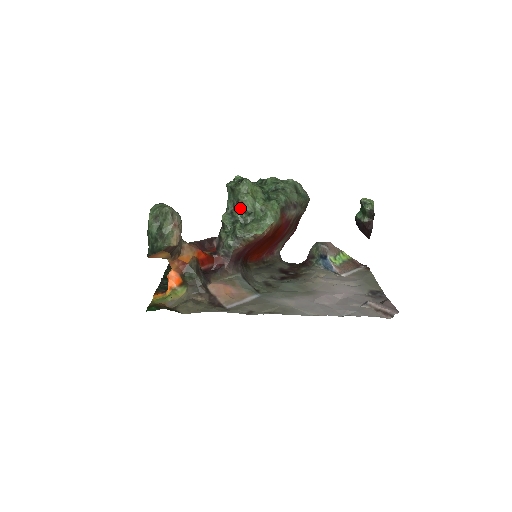
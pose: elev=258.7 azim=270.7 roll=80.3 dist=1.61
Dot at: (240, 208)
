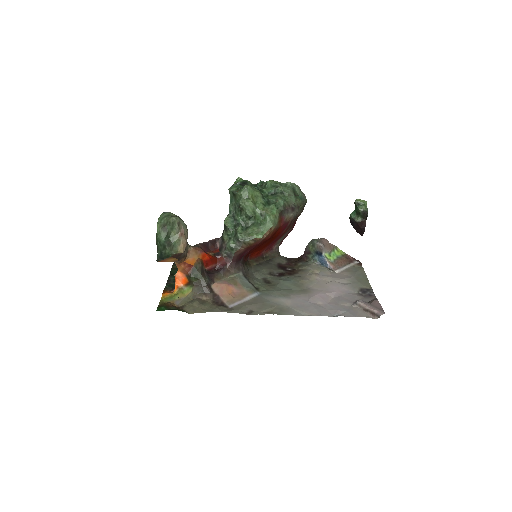
Dot at: (241, 212)
